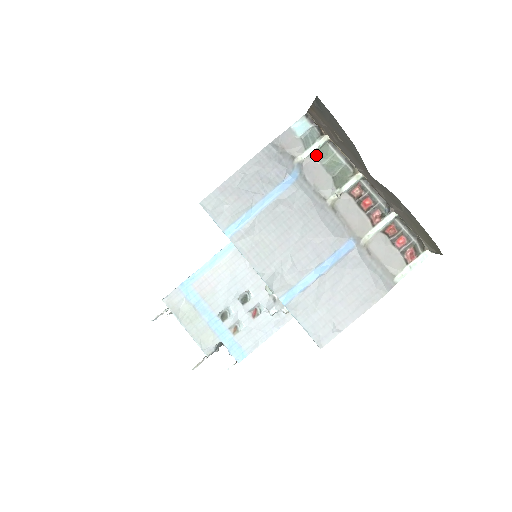
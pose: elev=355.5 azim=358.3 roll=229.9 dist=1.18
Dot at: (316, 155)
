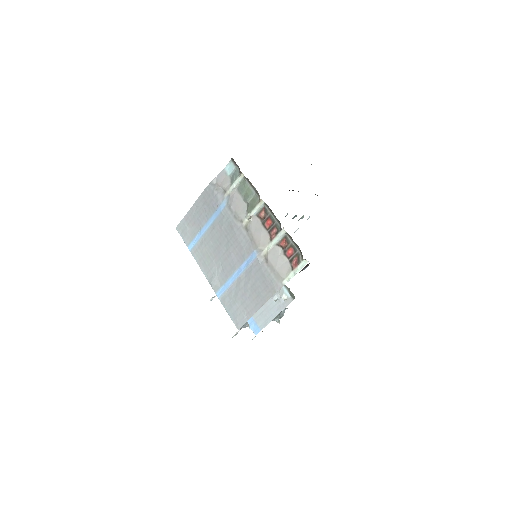
Dot at: (238, 188)
